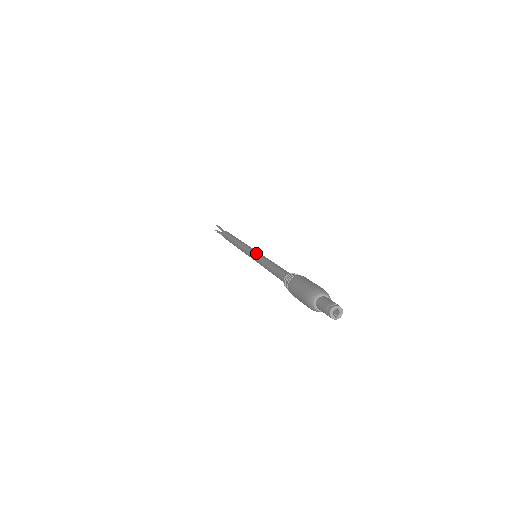
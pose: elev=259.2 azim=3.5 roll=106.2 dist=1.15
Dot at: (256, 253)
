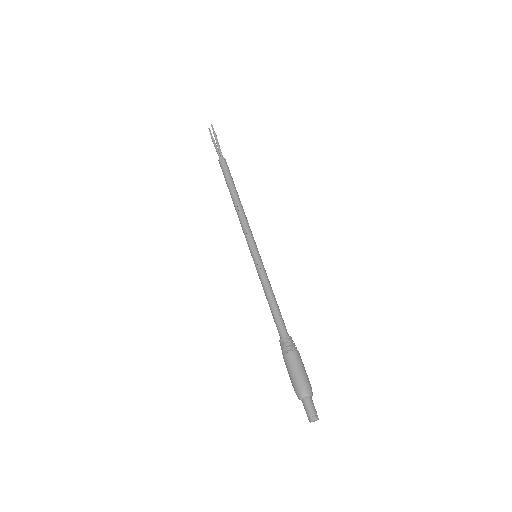
Dot at: (258, 259)
